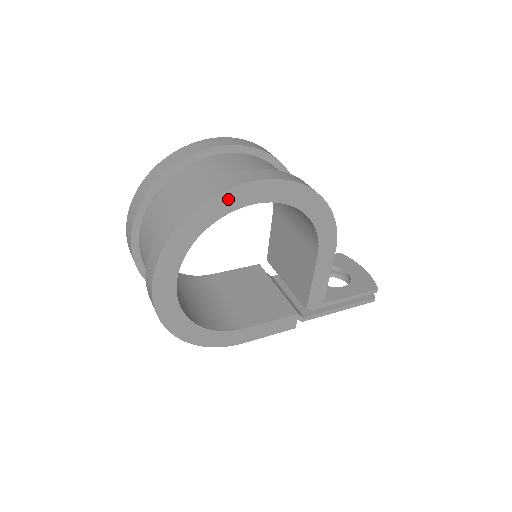
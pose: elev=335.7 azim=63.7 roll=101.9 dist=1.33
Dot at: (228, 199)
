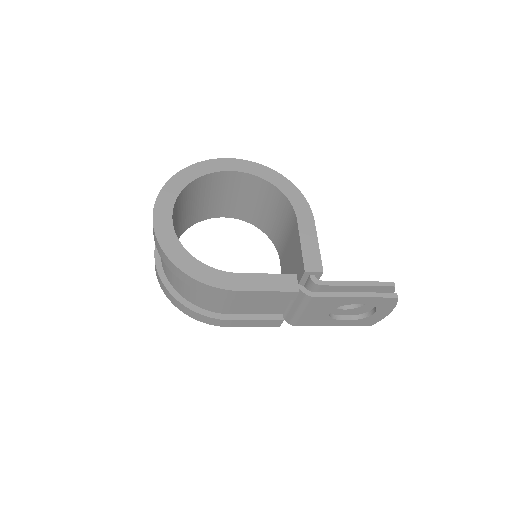
Dot at: (210, 165)
